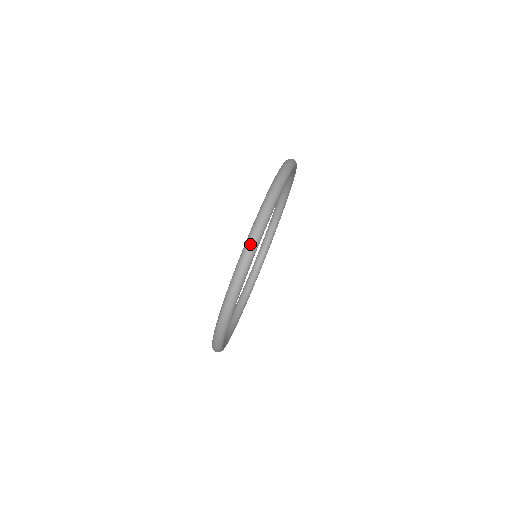
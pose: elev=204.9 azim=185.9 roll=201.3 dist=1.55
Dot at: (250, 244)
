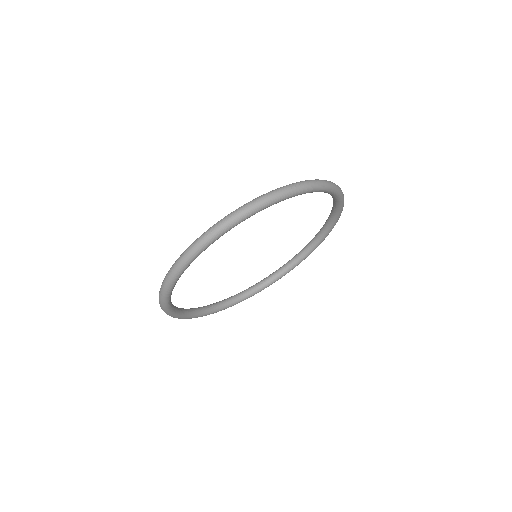
Dot at: (187, 251)
